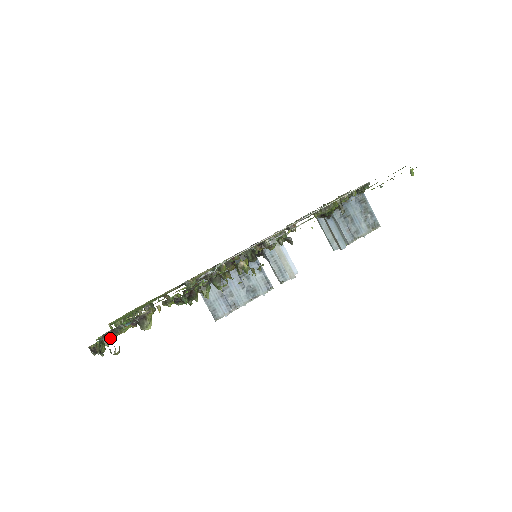
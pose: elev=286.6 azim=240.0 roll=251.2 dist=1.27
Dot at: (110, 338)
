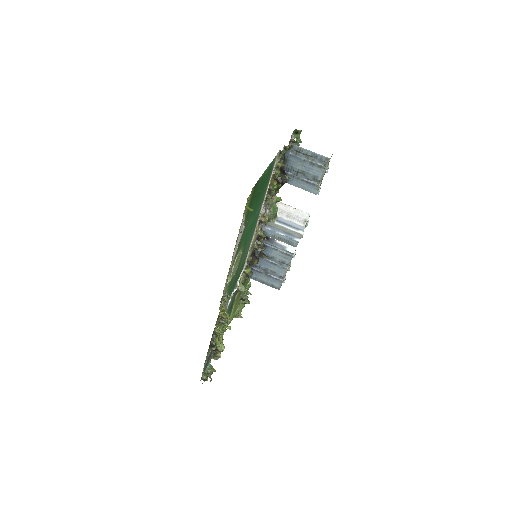
Dot at: (217, 355)
